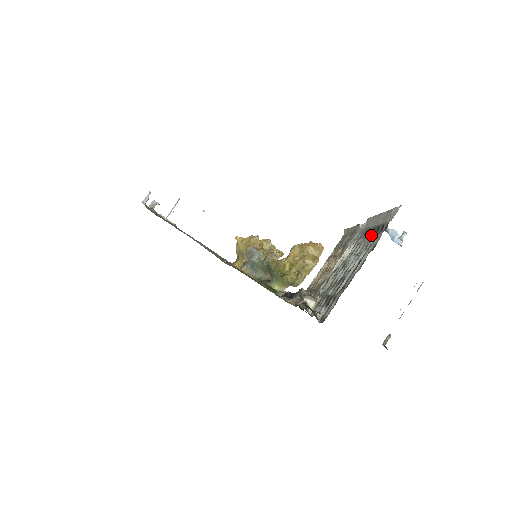
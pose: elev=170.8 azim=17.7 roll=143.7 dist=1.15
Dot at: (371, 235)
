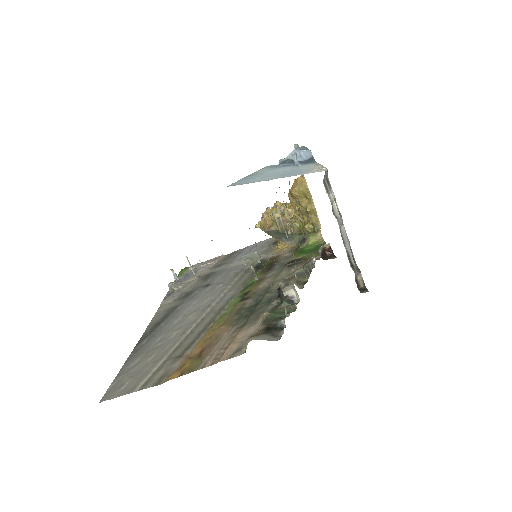
Dot at: occluded
